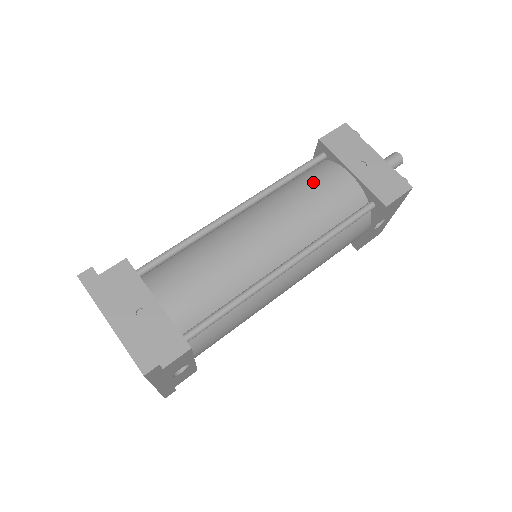
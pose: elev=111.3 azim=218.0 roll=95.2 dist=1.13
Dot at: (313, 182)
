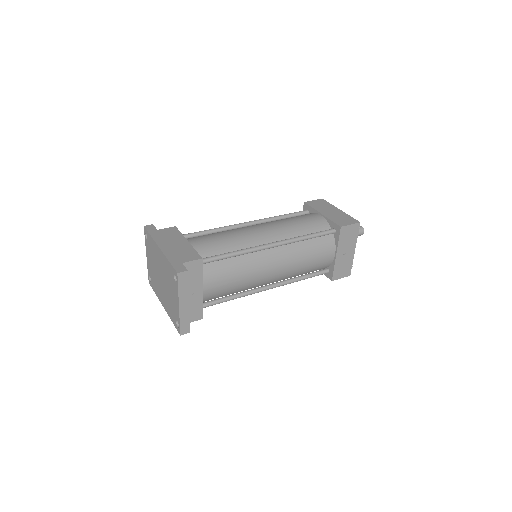
Dot at: (317, 250)
